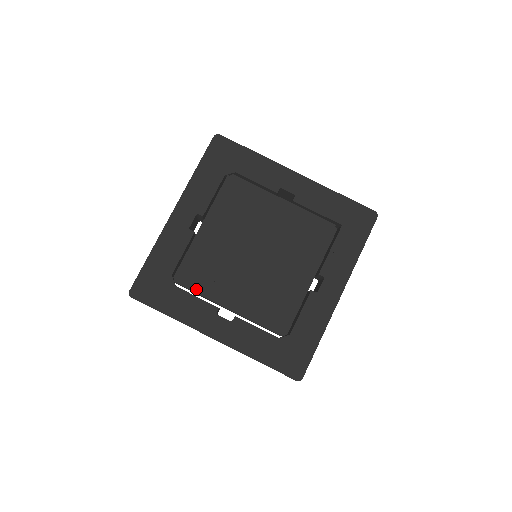
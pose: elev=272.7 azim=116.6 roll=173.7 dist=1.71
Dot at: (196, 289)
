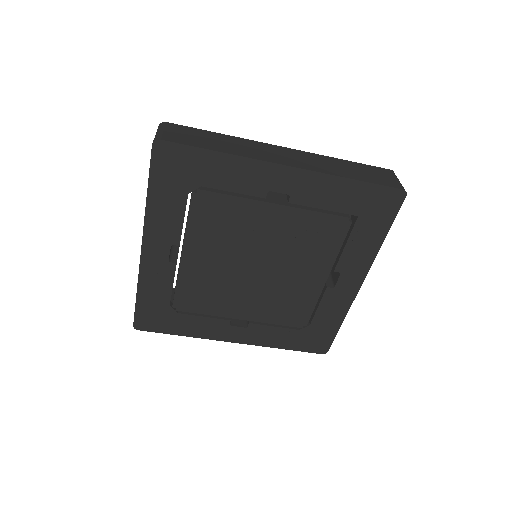
Dot at: (201, 311)
